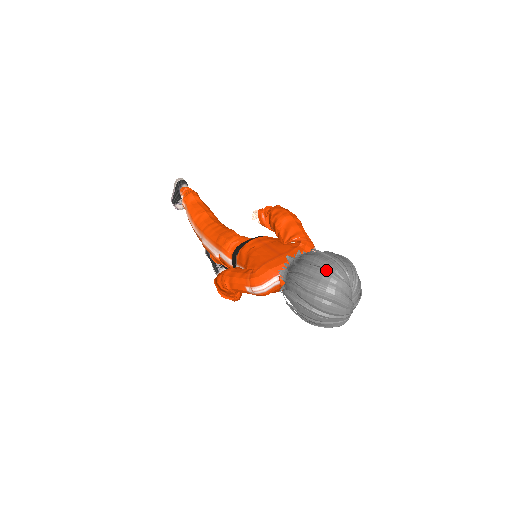
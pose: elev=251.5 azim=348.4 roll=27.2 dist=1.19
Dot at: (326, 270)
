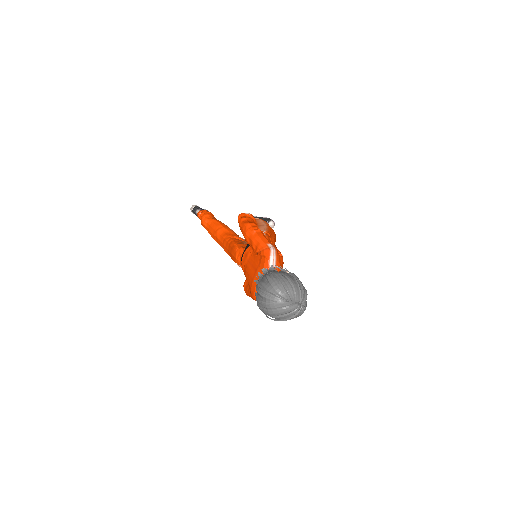
Dot at: (265, 302)
